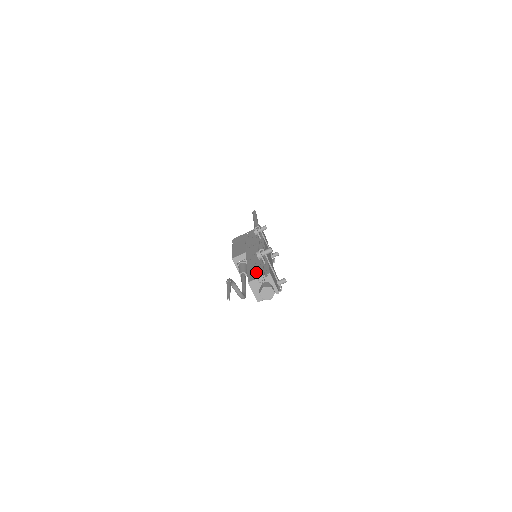
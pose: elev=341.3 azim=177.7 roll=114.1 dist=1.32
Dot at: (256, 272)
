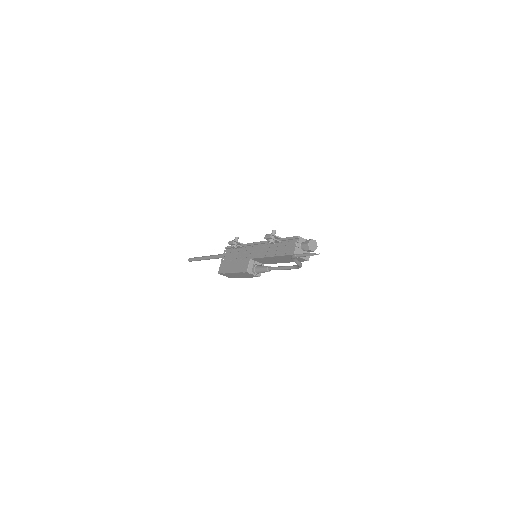
Dot at: (287, 248)
